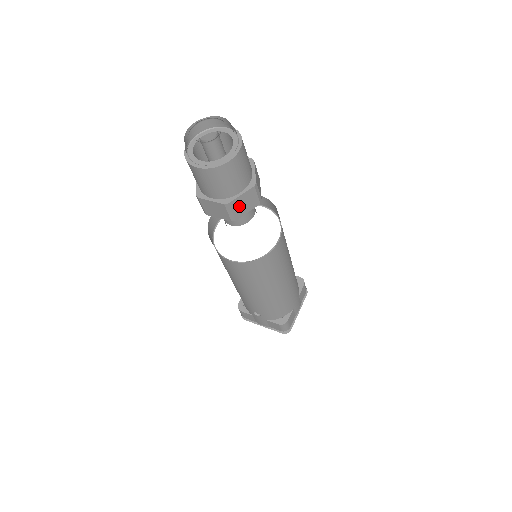
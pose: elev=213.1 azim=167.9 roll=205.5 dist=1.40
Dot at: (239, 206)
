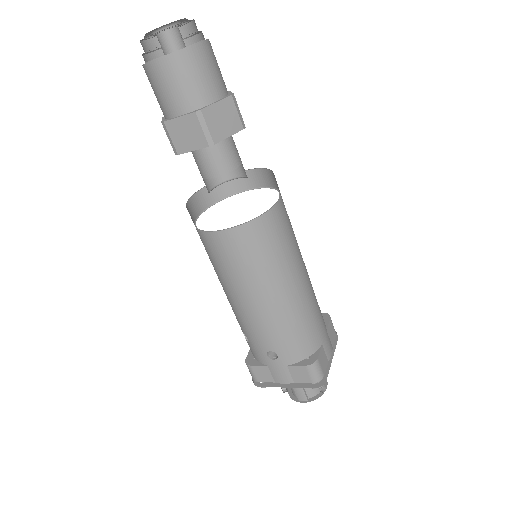
Dot at: (216, 121)
